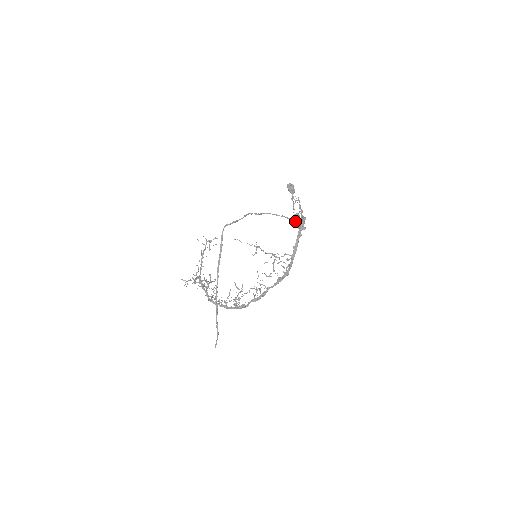
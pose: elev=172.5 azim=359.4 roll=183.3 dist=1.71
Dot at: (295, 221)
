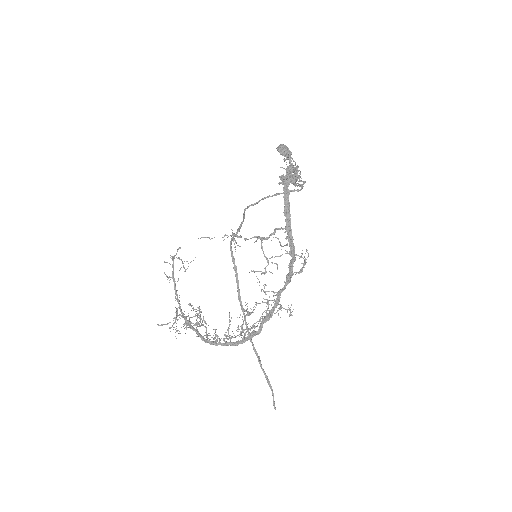
Dot at: occluded
